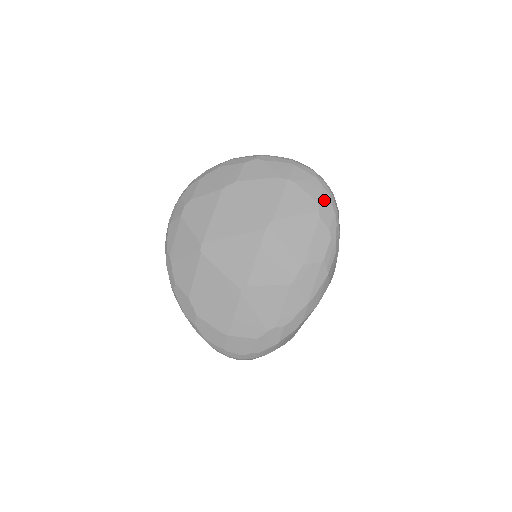
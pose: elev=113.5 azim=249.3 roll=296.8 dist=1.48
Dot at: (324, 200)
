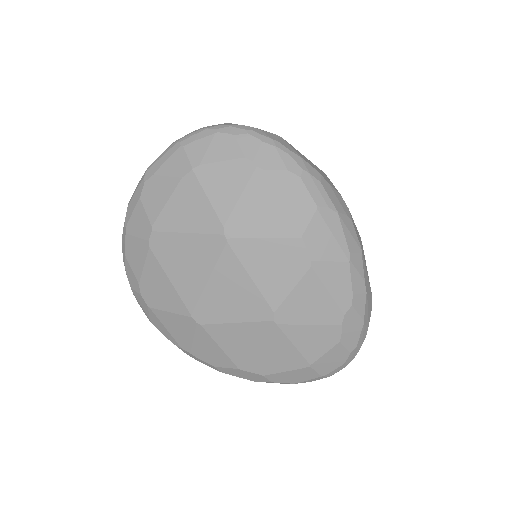
Dot at: (249, 147)
